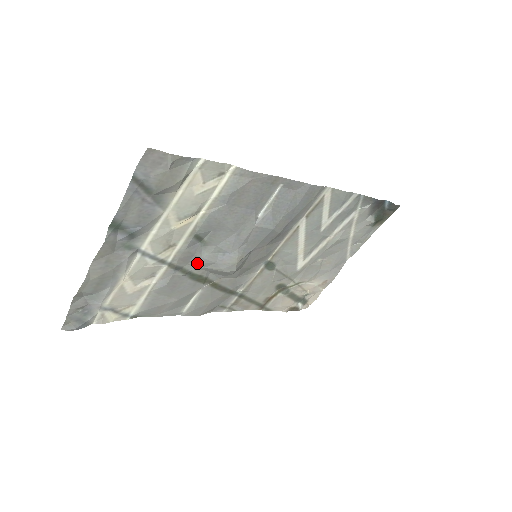
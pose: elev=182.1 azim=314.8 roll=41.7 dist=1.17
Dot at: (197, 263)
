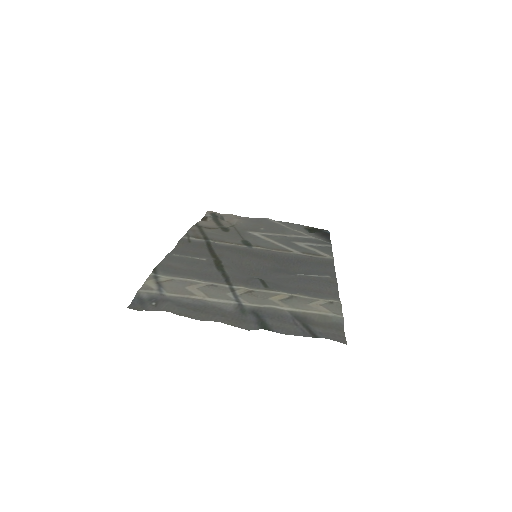
Dot at: (237, 275)
